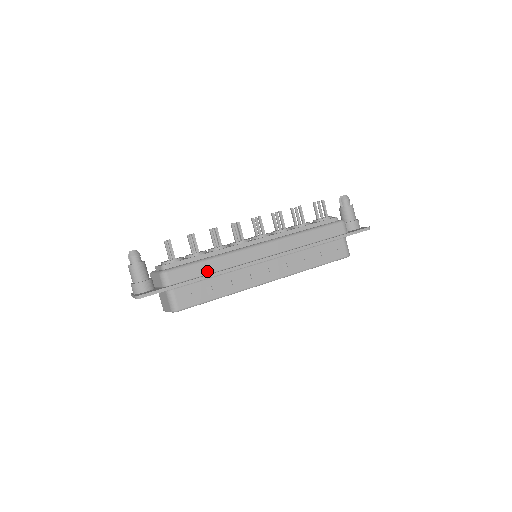
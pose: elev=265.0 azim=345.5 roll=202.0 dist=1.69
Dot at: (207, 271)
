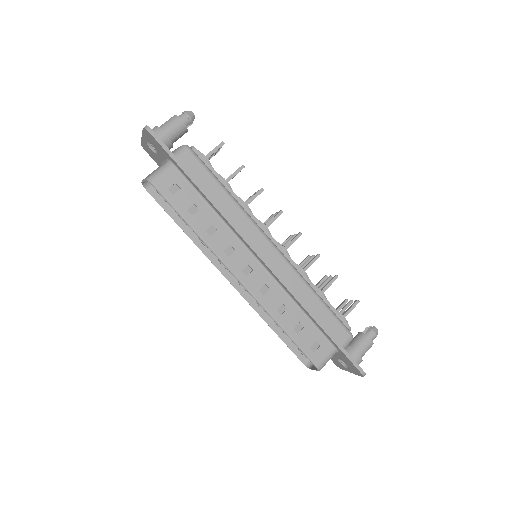
Dot at: (213, 195)
